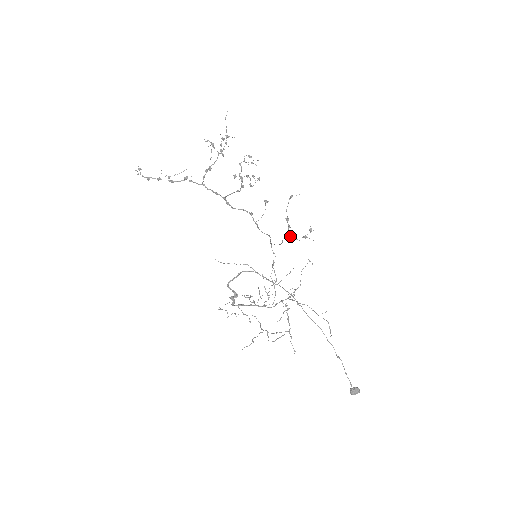
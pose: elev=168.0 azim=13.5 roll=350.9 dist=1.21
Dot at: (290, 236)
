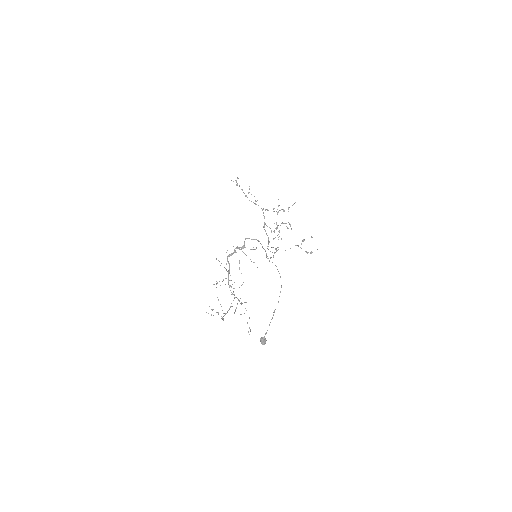
Dot at: occluded
